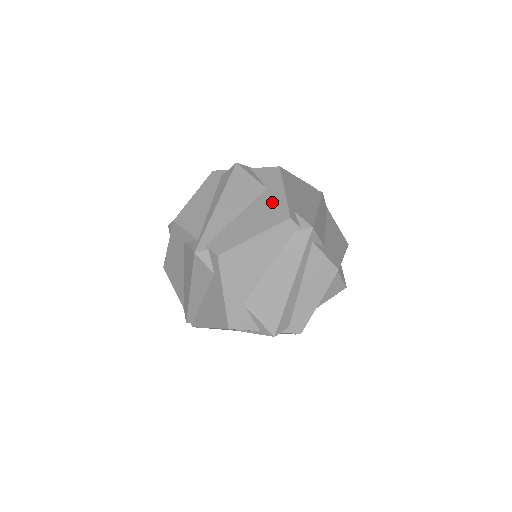
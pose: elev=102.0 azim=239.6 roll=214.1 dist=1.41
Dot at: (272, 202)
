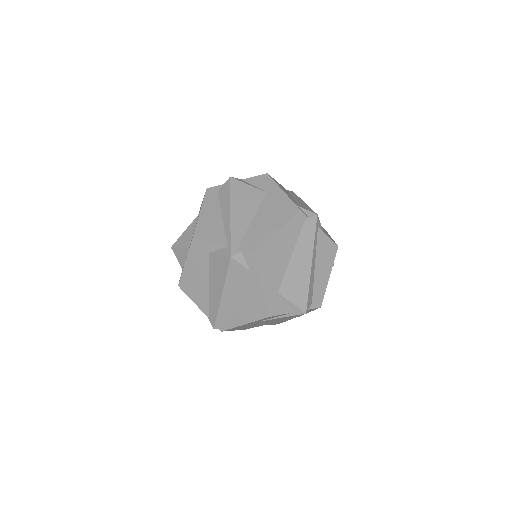
Dot at: (277, 202)
